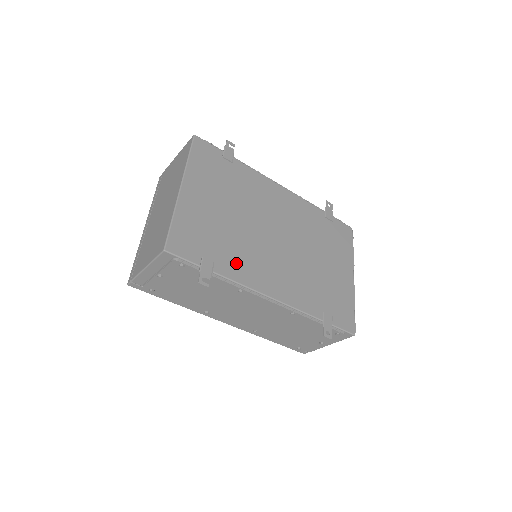
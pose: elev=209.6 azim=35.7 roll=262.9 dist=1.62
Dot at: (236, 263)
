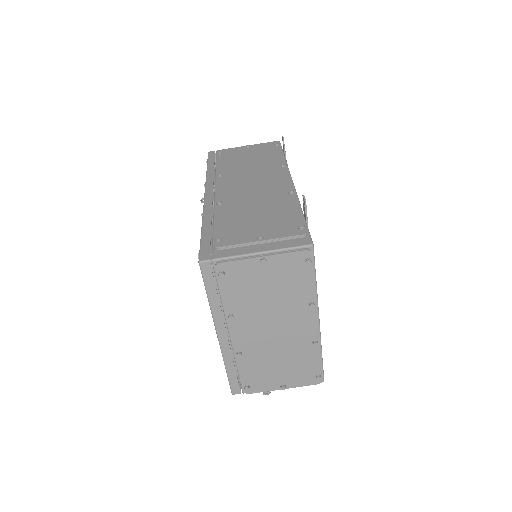
Dot at: occluded
